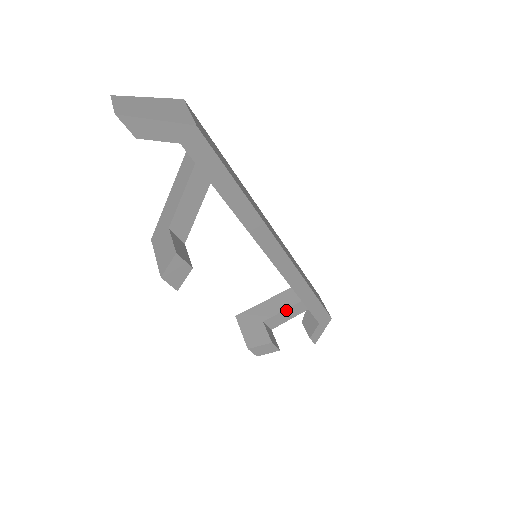
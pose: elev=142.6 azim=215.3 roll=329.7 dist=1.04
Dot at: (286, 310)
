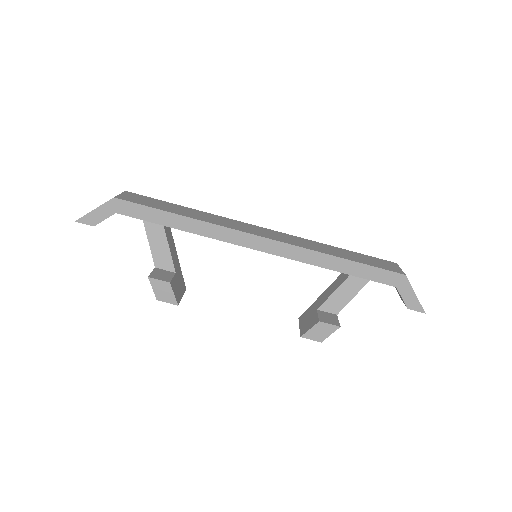
Dot at: (338, 290)
